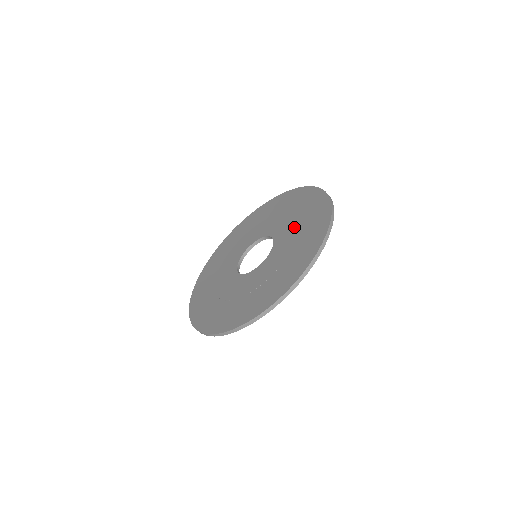
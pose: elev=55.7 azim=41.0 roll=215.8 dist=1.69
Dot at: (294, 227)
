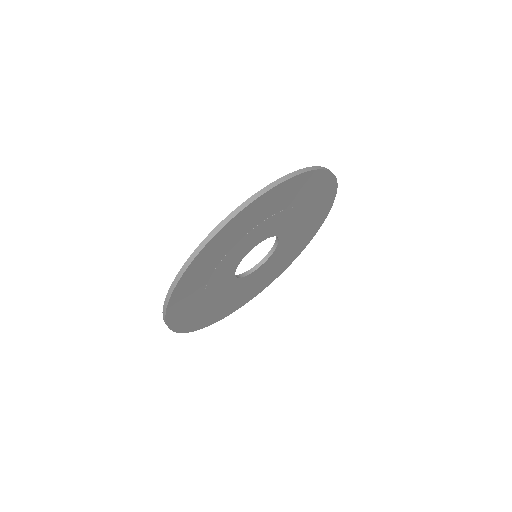
Dot at: occluded
